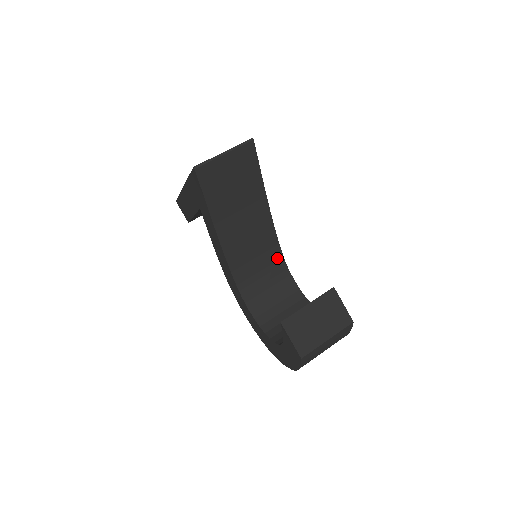
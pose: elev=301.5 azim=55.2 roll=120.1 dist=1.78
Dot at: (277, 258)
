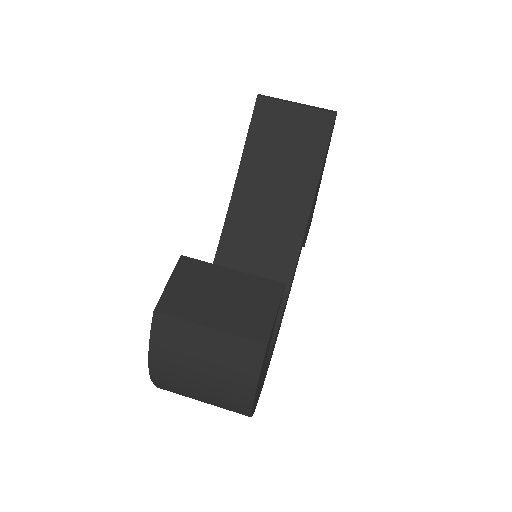
Dot at: occluded
